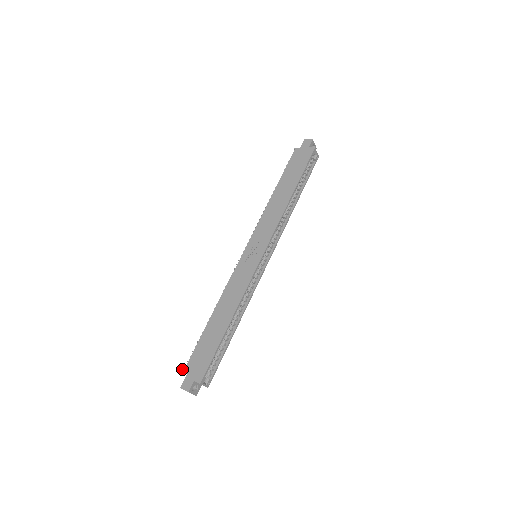
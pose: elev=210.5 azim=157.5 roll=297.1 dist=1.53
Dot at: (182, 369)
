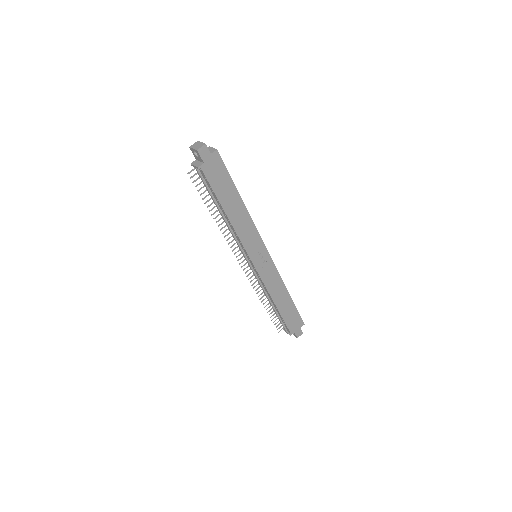
Dot at: (290, 335)
